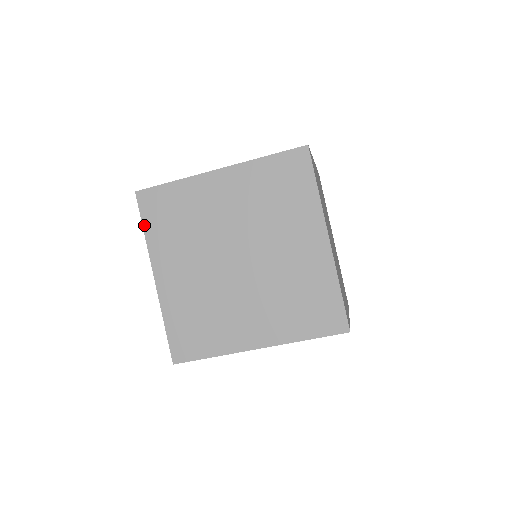
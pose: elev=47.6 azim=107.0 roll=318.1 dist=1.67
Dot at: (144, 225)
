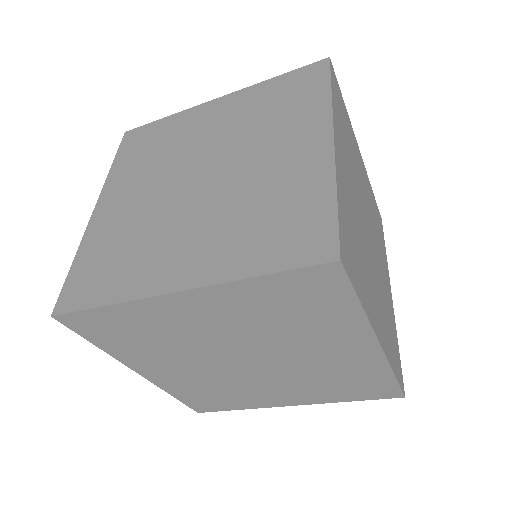
Dot at: (116, 159)
